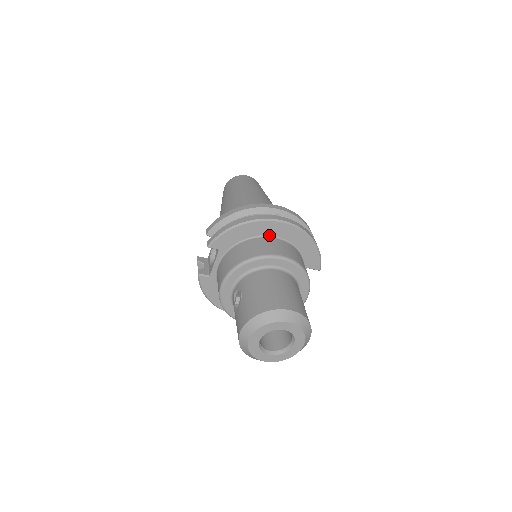
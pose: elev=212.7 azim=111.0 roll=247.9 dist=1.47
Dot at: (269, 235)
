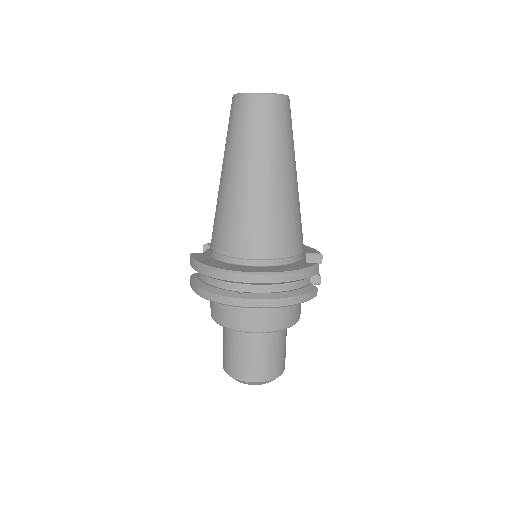
Dot at: occluded
